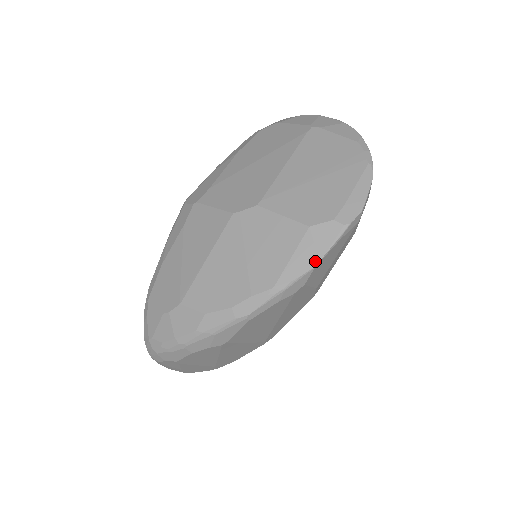
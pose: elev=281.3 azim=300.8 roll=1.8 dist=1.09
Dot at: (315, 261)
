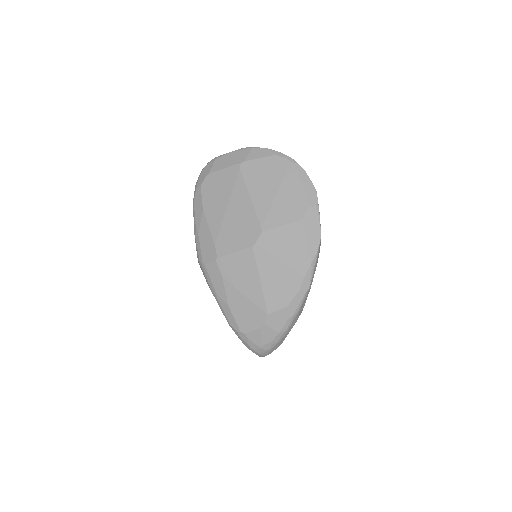
Dot at: (319, 233)
